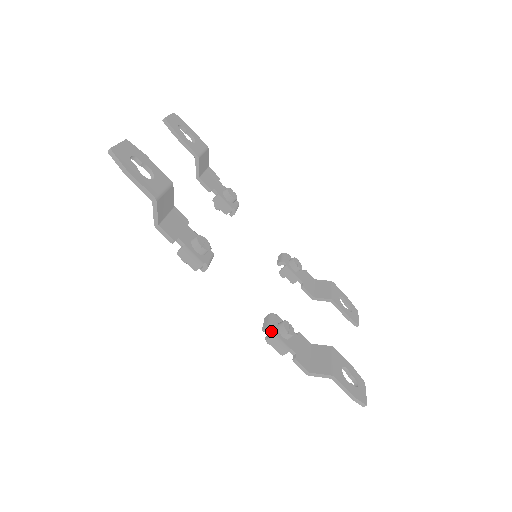
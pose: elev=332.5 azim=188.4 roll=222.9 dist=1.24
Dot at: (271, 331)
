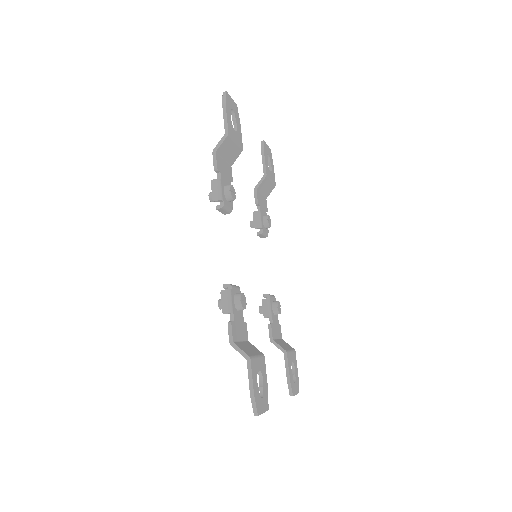
Dot at: (229, 288)
